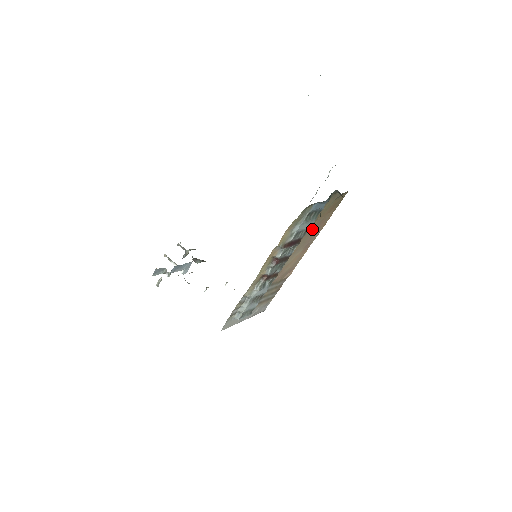
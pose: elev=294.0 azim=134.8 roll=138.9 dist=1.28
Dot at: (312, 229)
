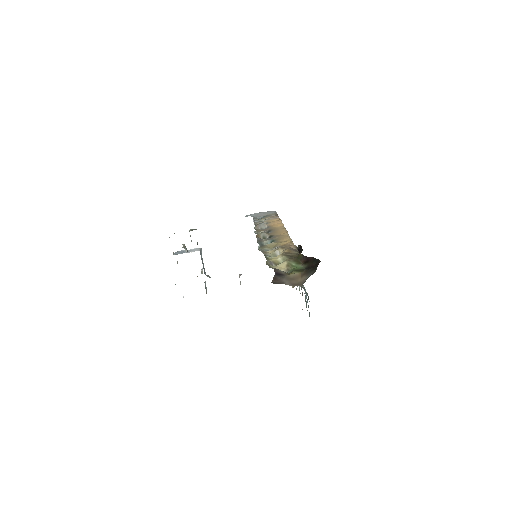
Dot at: occluded
